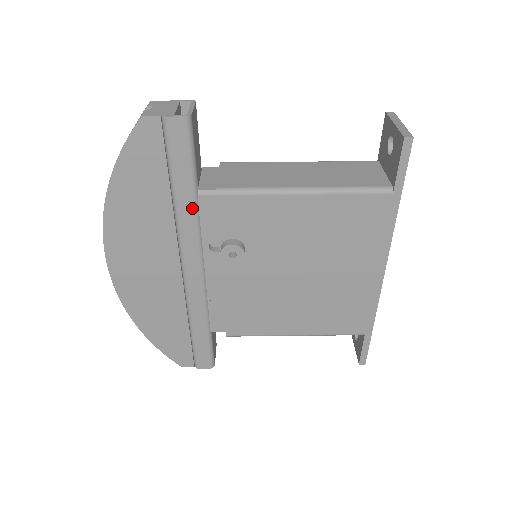
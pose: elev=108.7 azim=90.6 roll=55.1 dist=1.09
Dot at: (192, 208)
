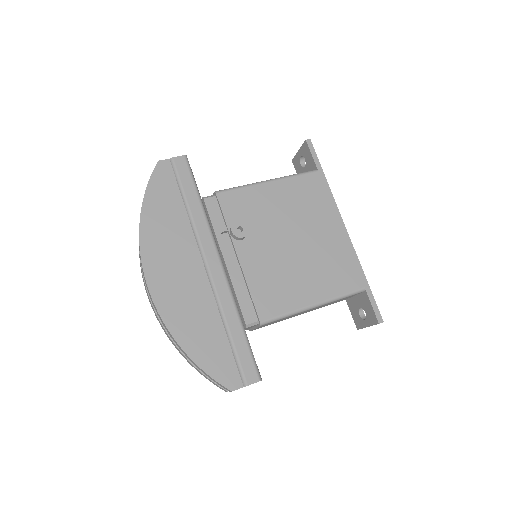
Dot at: (201, 213)
